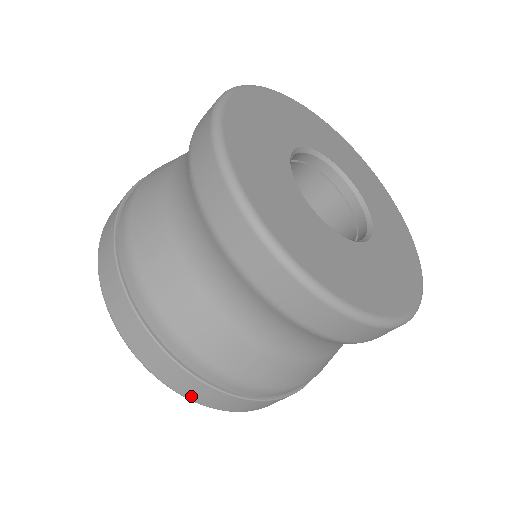
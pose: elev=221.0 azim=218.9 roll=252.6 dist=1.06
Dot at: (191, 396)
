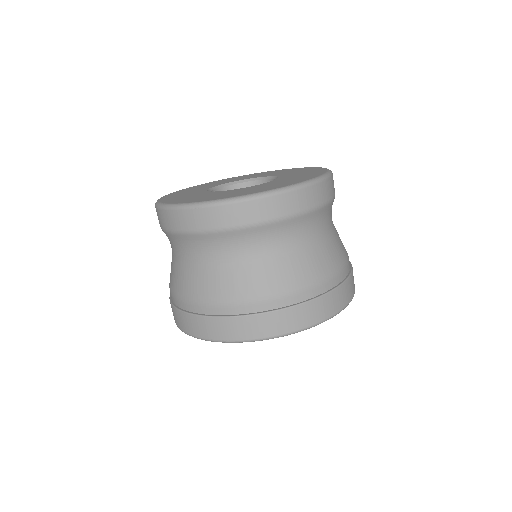
Dot at: (175, 321)
